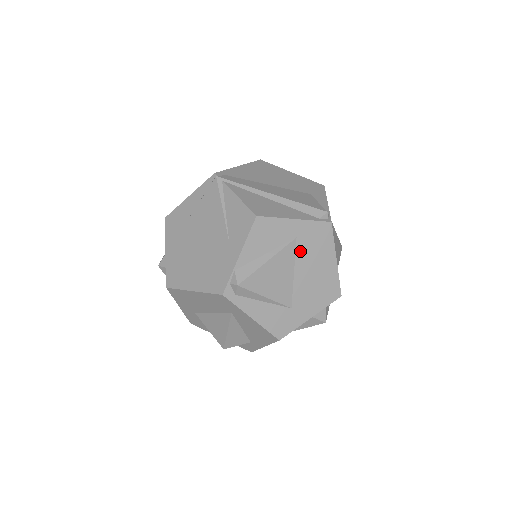
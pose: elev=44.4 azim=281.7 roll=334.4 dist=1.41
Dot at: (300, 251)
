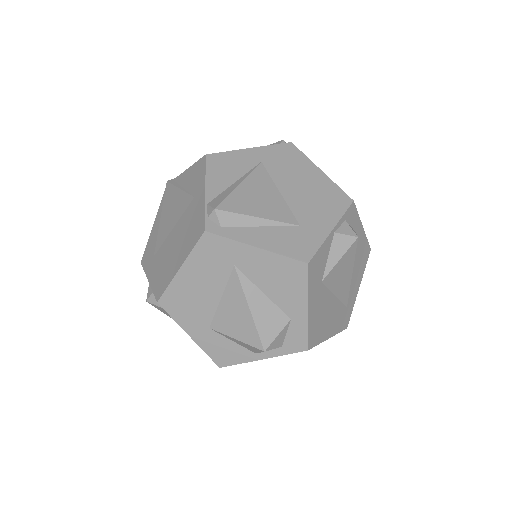
Dot at: (273, 172)
